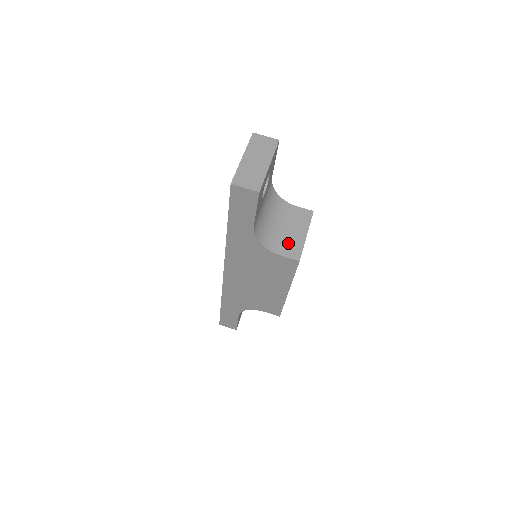
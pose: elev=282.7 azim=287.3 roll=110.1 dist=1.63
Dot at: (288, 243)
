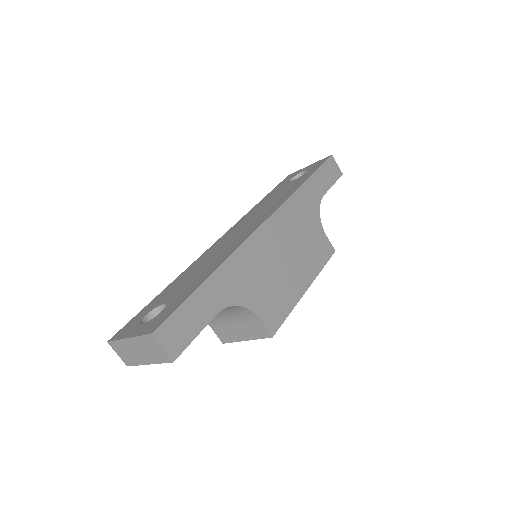
Dot at: (224, 329)
